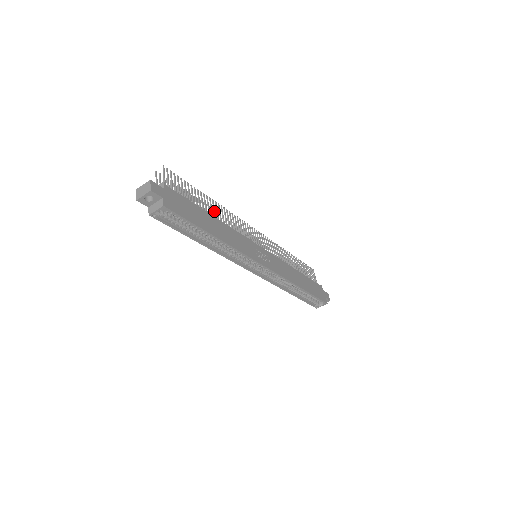
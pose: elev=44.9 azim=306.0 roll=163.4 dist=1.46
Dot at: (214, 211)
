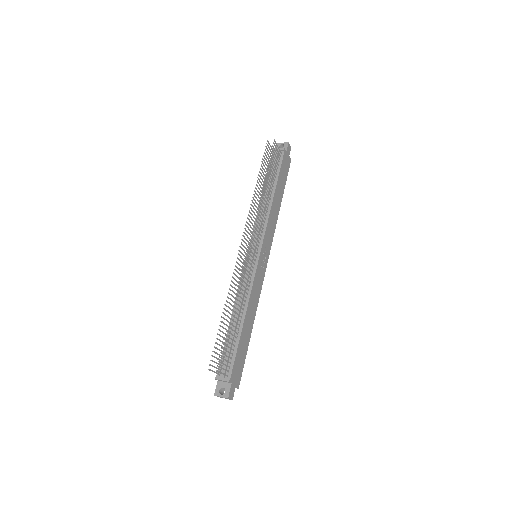
Dot at: occluded
